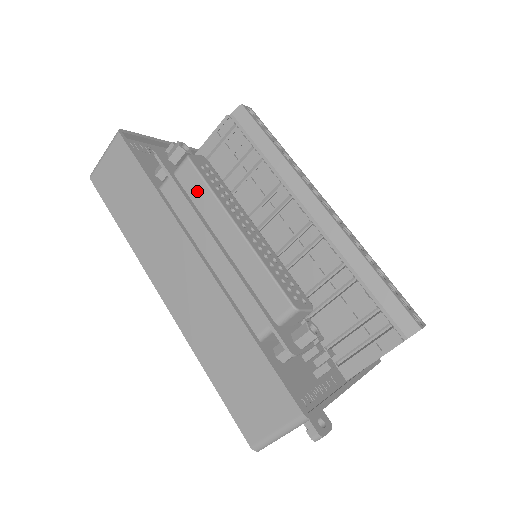
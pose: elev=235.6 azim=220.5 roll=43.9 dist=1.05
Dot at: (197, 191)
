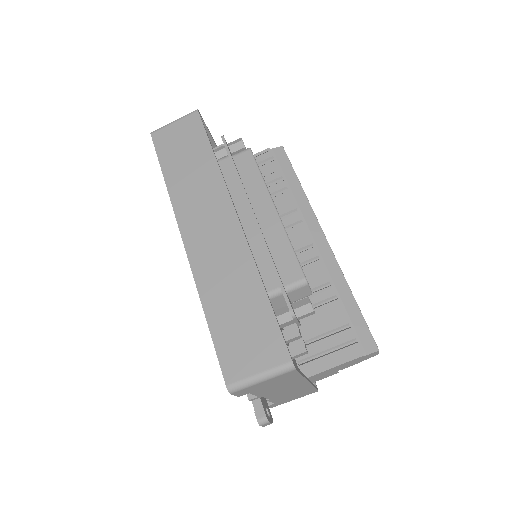
Dot at: (249, 174)
